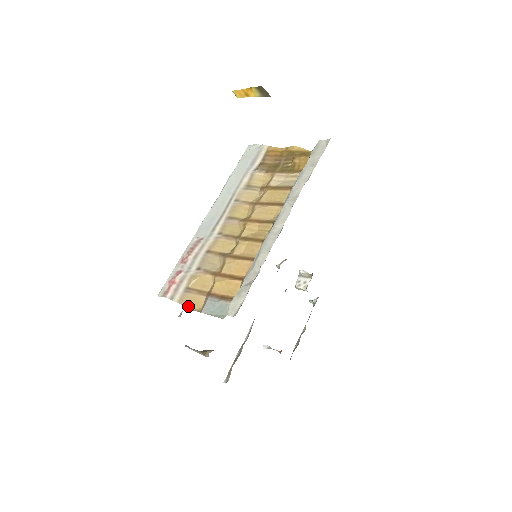
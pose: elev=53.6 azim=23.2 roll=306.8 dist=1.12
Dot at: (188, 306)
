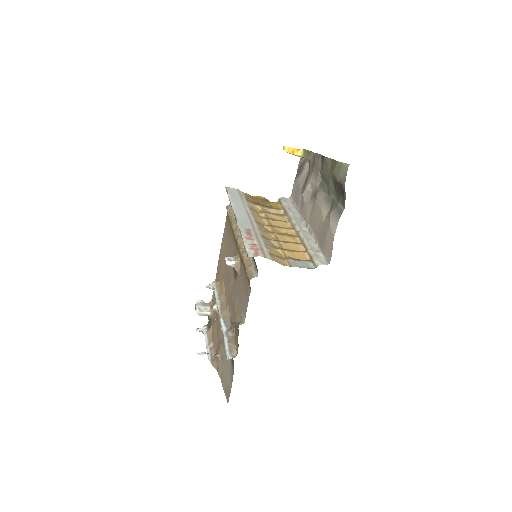
Dot at: (280, 263)
